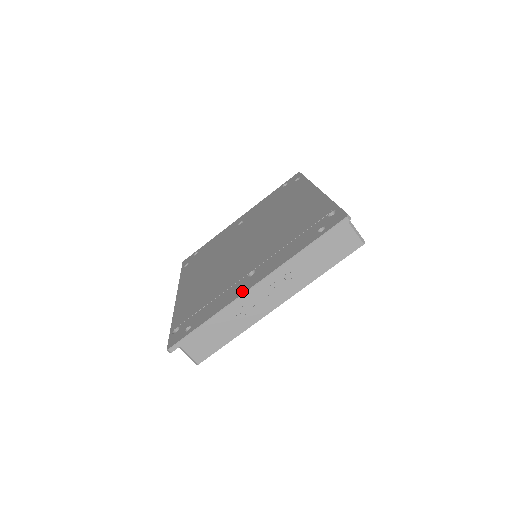
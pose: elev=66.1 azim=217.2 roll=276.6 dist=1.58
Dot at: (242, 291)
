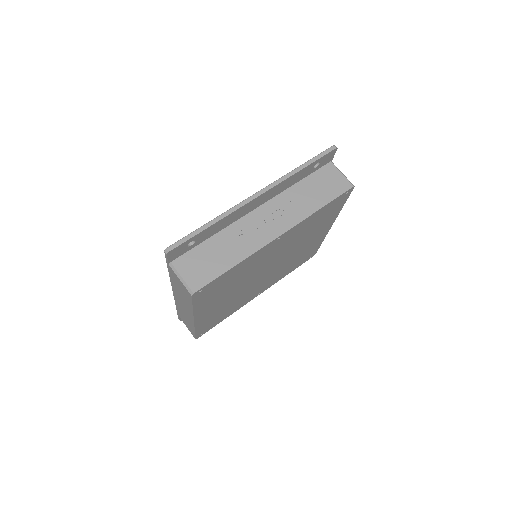
Dot at: occluded
